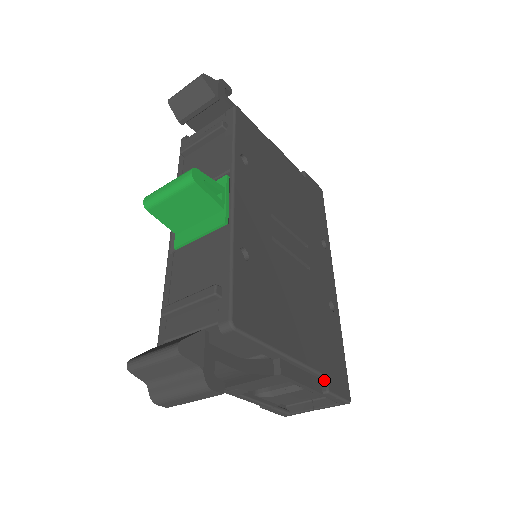
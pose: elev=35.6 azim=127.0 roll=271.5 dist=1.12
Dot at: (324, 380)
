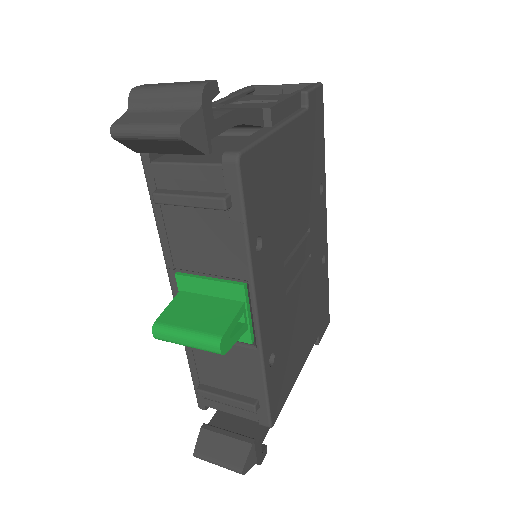
Dot at: occluded
